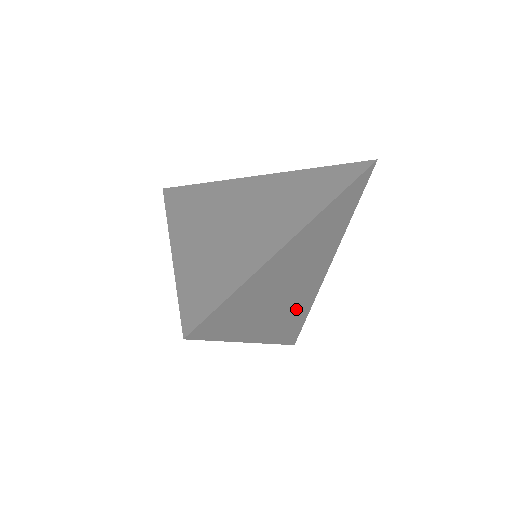
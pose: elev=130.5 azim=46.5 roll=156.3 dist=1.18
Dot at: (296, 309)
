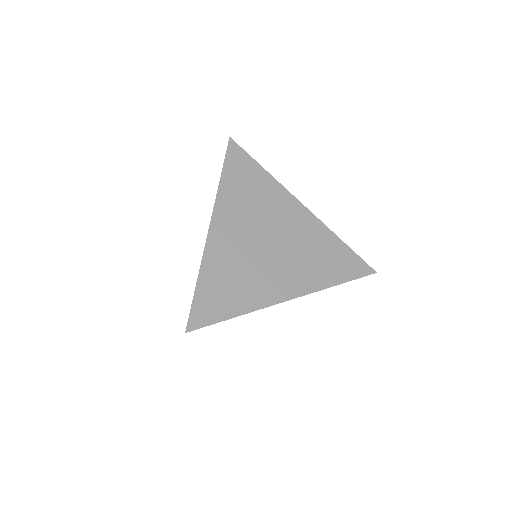
Dot at: occluded
